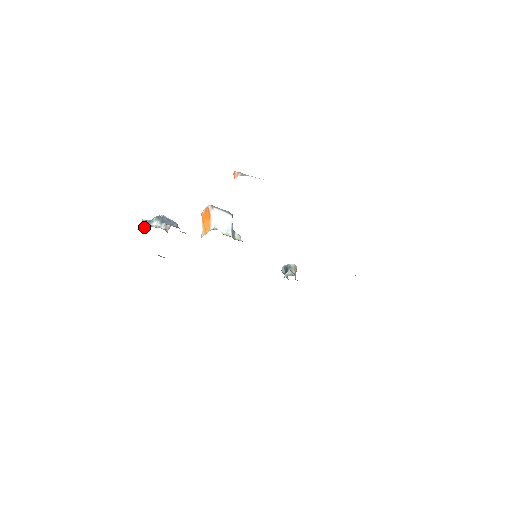
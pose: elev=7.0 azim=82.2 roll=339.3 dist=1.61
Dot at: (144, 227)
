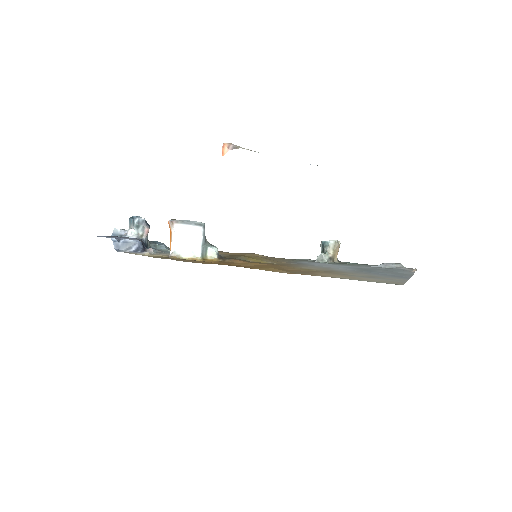
Dot at: (129, 226)
